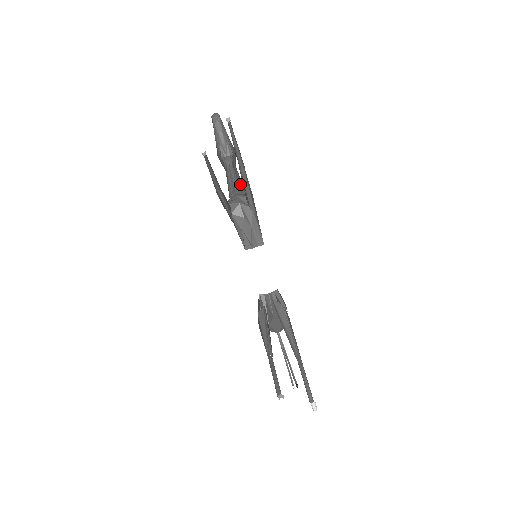
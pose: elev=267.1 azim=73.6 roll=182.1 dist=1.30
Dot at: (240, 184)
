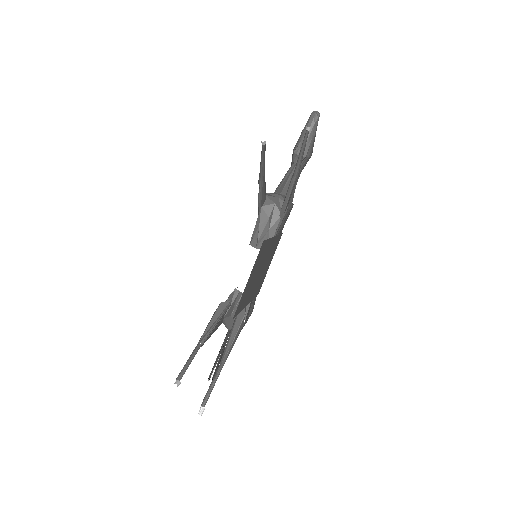
Dot at: occluded
